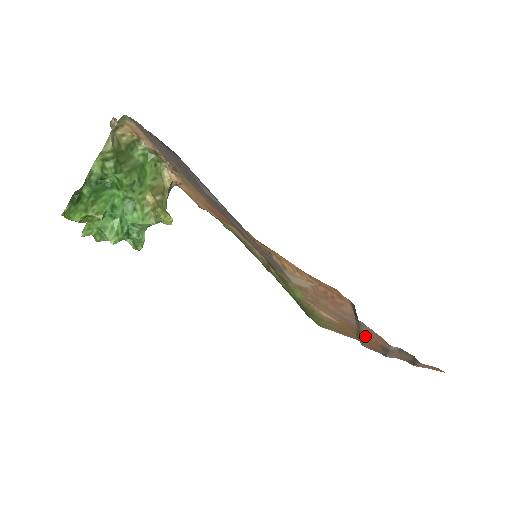
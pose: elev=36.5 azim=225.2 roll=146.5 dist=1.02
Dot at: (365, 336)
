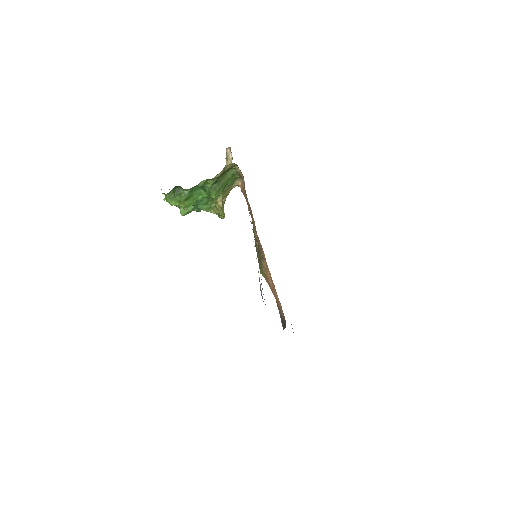
Dot at: occluded
